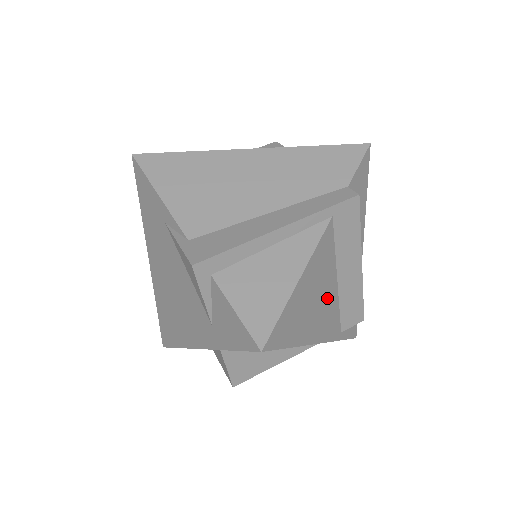
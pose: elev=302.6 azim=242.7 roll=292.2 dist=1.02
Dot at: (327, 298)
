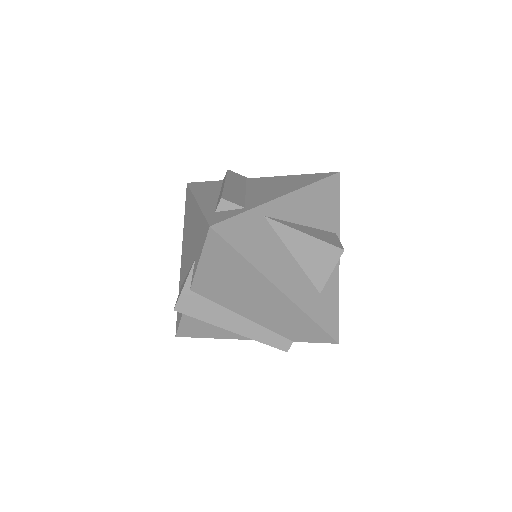
Dot at: occluded
